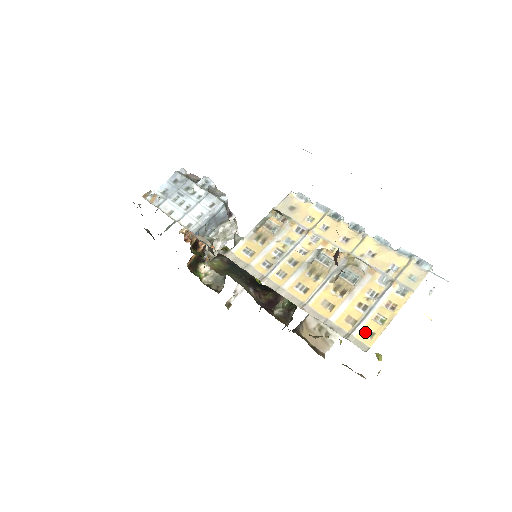
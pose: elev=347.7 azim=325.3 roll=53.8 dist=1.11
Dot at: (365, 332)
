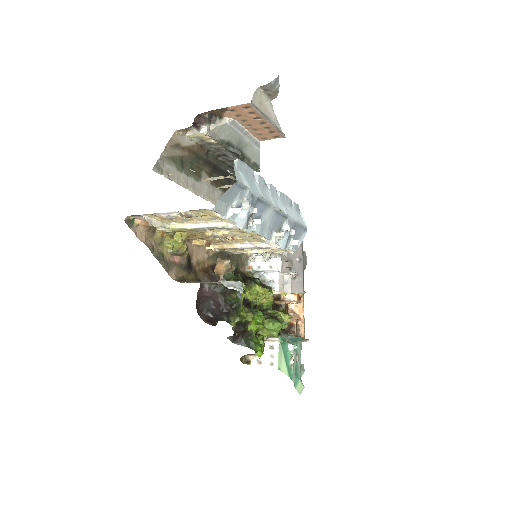
Dot at: occluded
